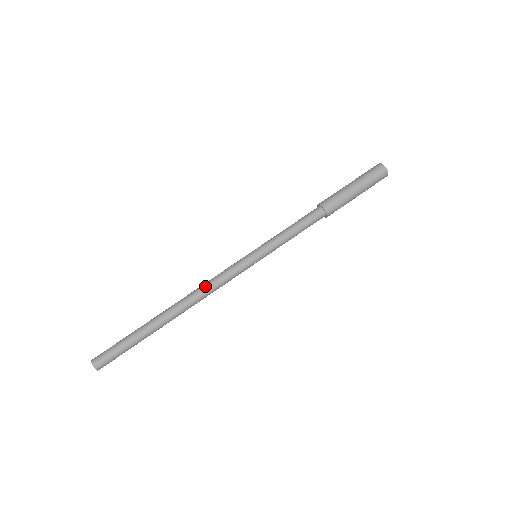
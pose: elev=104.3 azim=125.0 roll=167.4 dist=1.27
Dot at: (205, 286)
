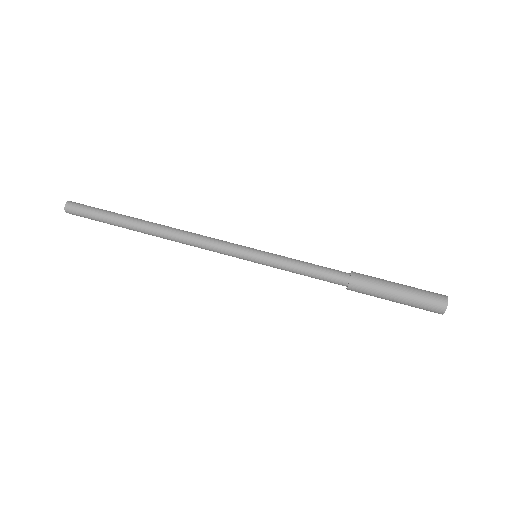
Dot at: (196, 234)
